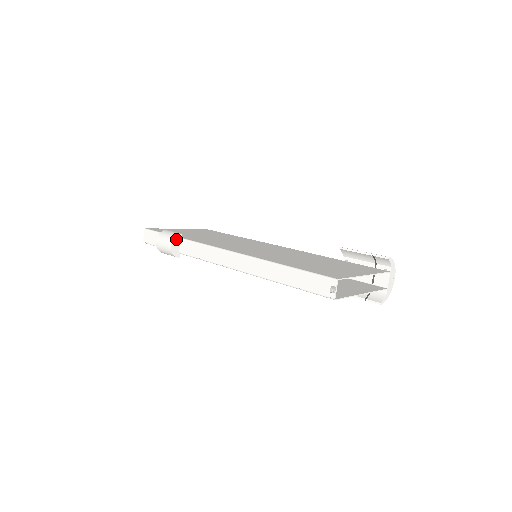
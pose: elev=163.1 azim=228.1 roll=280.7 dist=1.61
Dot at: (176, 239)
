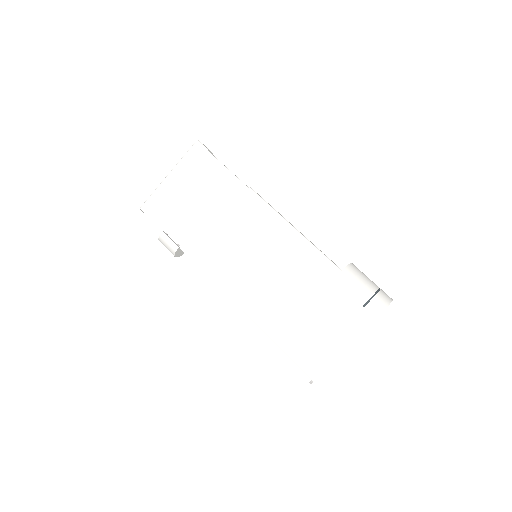
Dot at: (176, 253)
